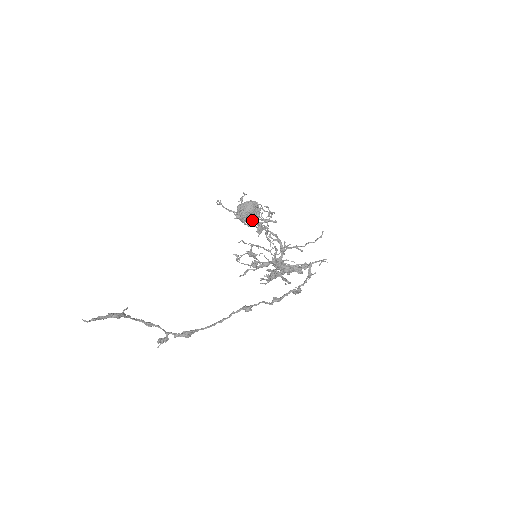
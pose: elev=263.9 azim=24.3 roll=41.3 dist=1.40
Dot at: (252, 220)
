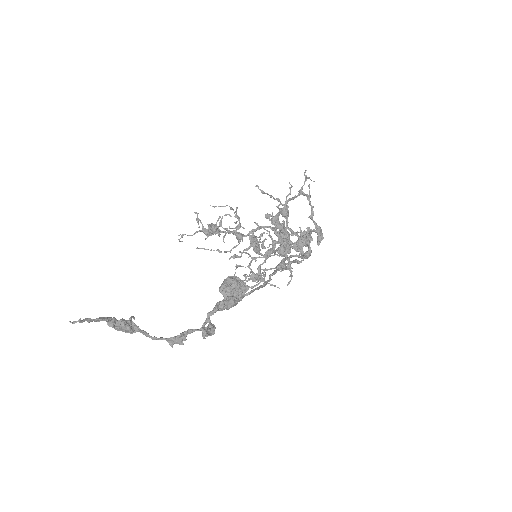
Dot at: (219, 216)
